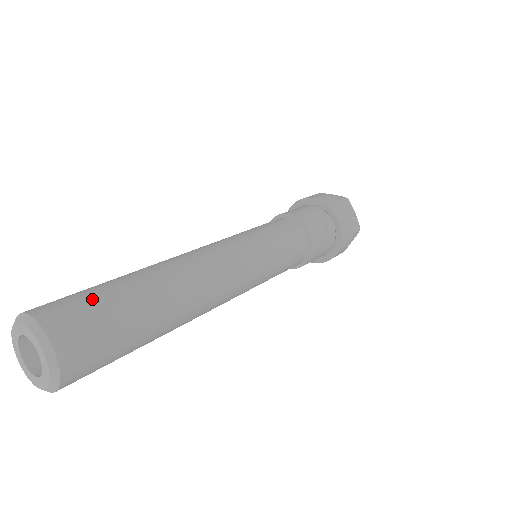
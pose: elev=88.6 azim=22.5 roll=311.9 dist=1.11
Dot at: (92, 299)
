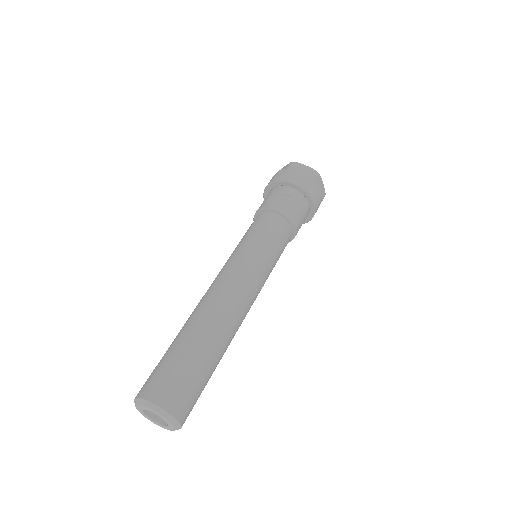
Dot at: (162, 365)
